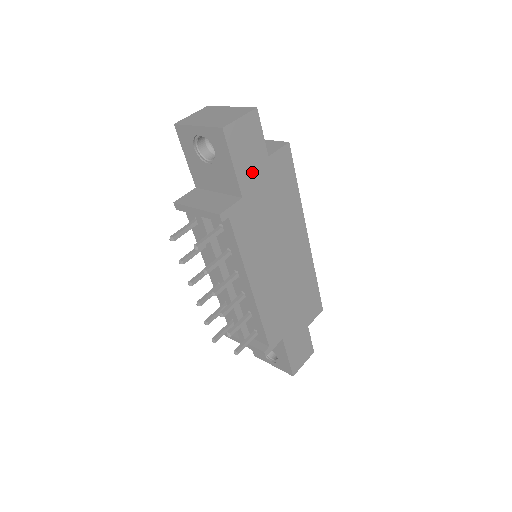
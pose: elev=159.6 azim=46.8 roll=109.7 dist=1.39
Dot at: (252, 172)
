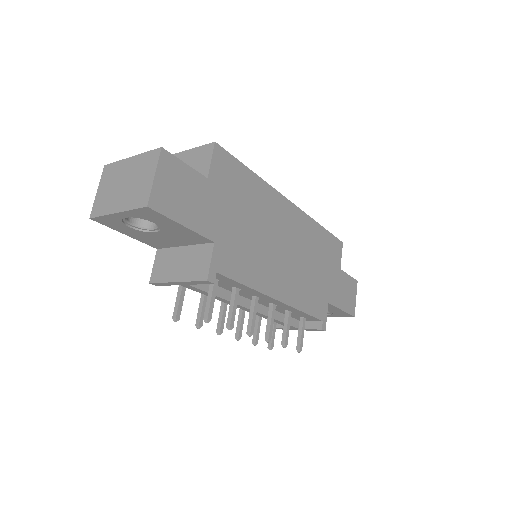
Dot at: (205, 210)
